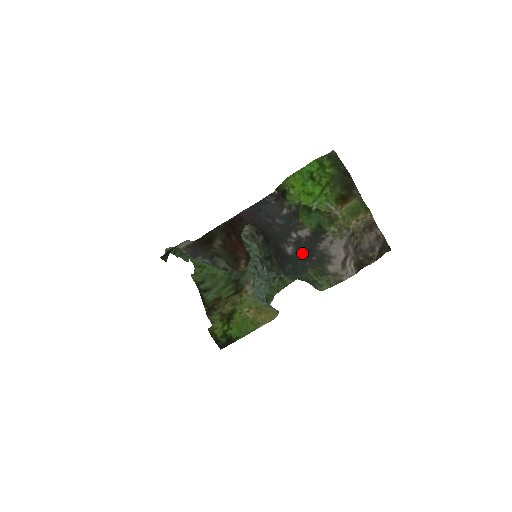
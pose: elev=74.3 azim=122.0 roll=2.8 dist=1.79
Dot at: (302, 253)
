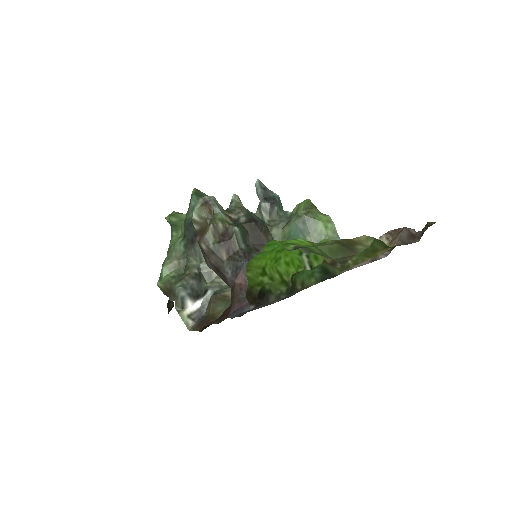
Dot at: occluded
